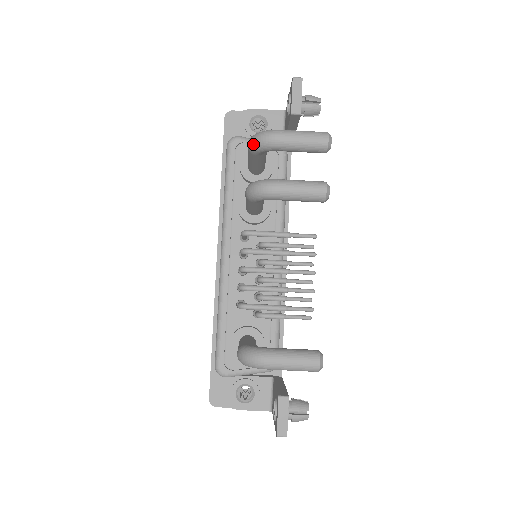
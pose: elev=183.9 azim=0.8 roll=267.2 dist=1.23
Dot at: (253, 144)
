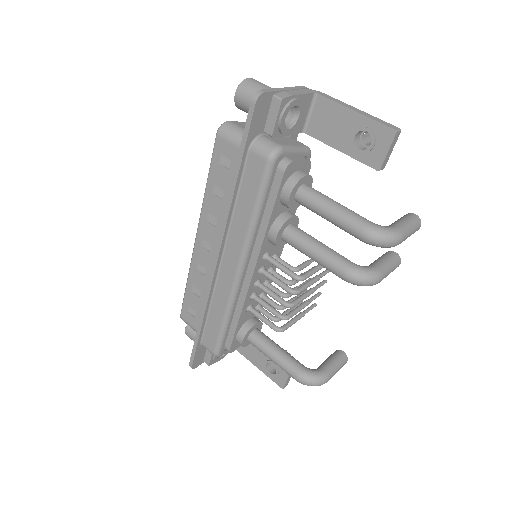
Dot at: (376, 244)
